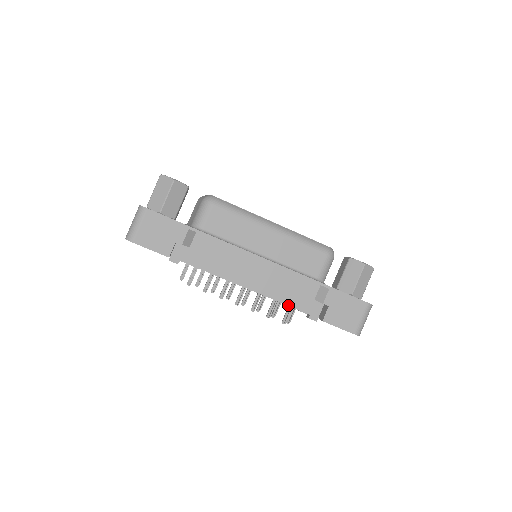
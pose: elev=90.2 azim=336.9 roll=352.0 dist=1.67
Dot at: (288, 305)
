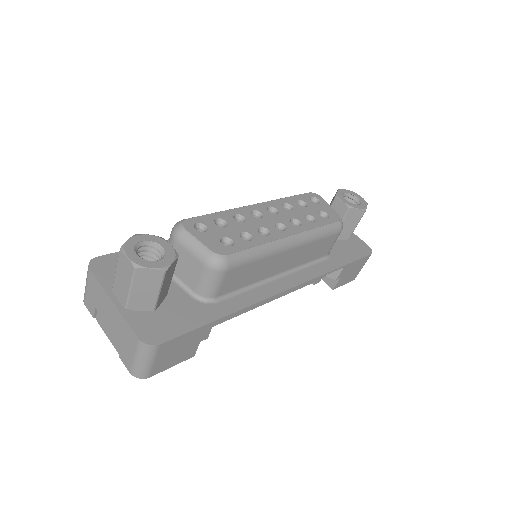
Dot at: occluded
